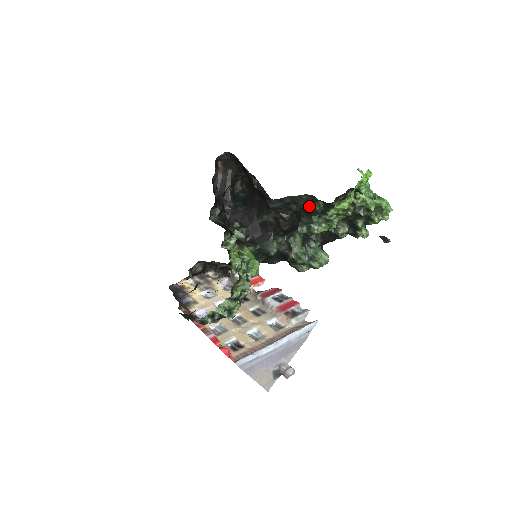
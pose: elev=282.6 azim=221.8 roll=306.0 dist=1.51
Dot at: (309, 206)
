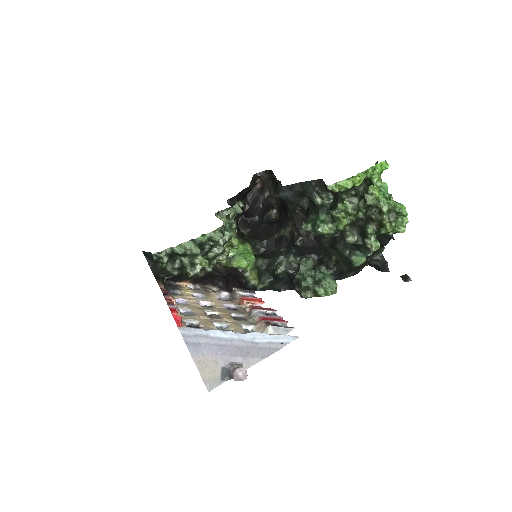
Dot at: (317, 196)
